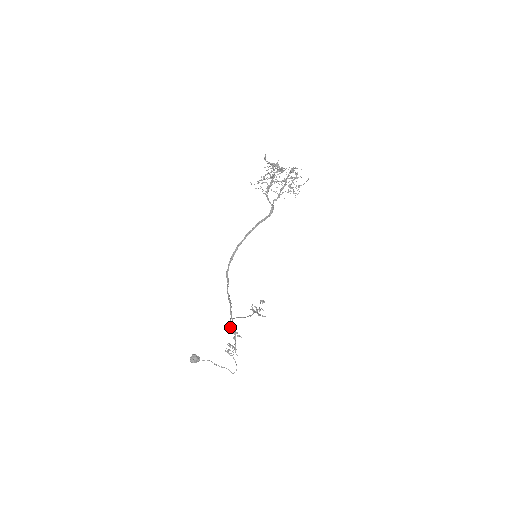
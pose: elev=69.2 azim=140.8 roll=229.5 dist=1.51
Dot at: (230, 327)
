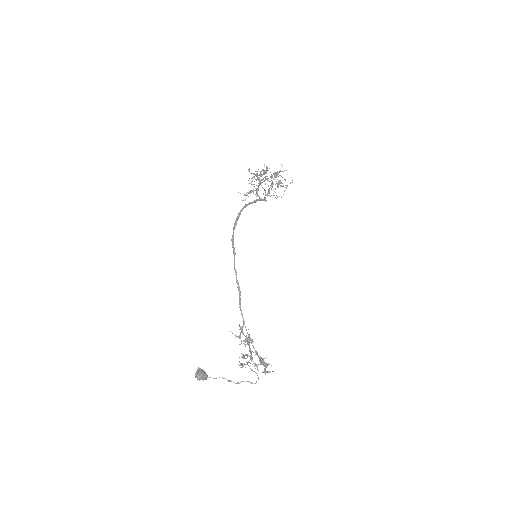
Dot at: (240, 335)
